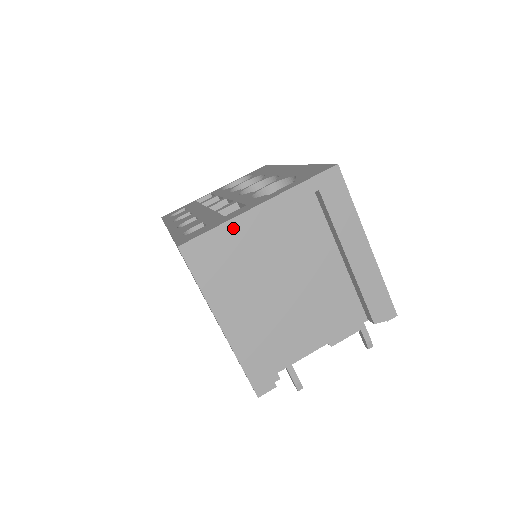
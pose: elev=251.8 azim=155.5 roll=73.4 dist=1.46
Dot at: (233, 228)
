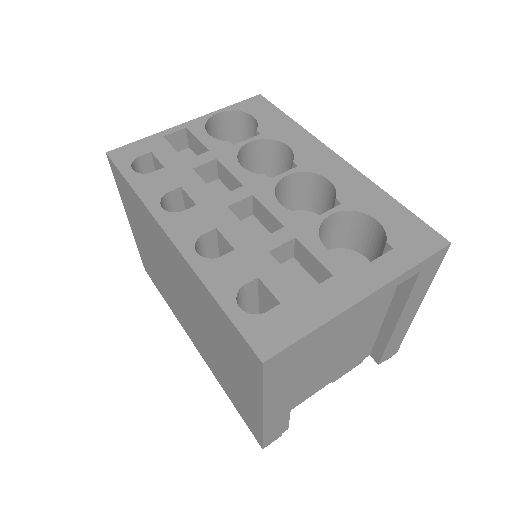
Dot at: (328, 327)
